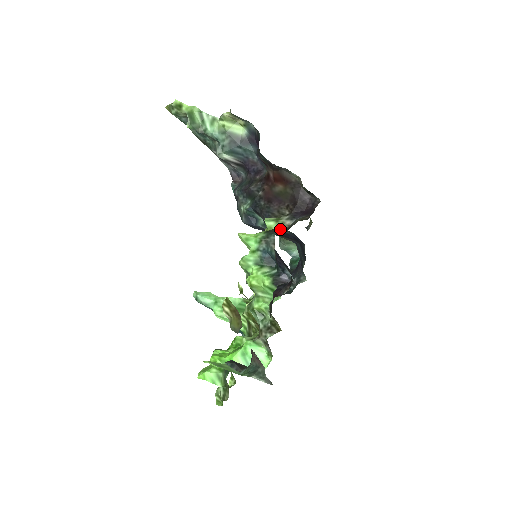
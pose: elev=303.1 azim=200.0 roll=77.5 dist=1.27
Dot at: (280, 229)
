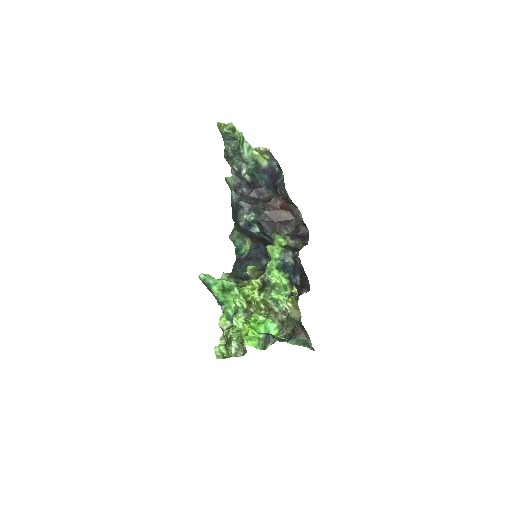
Dot at: (290, 246)
